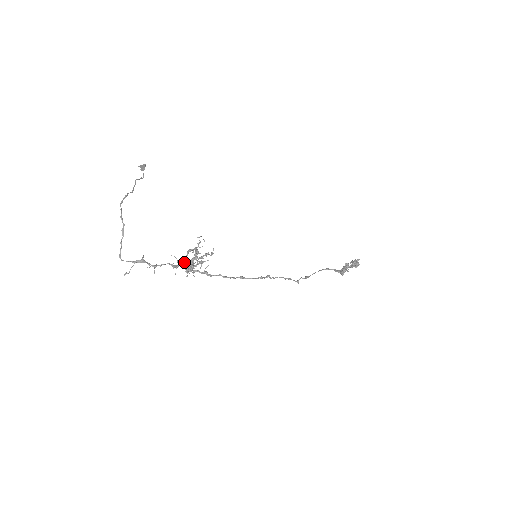
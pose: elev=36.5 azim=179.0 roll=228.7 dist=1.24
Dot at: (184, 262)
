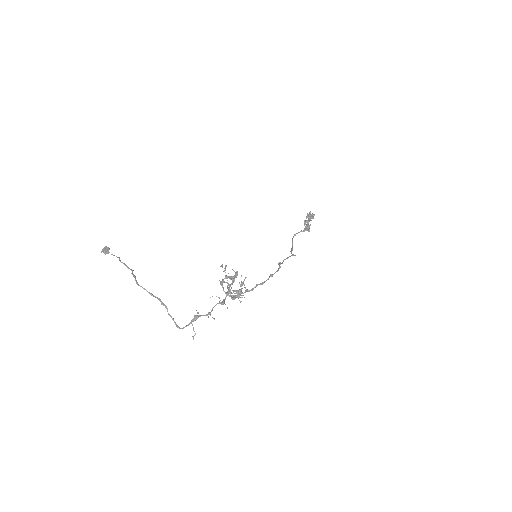
Dot at: (226, 294)
